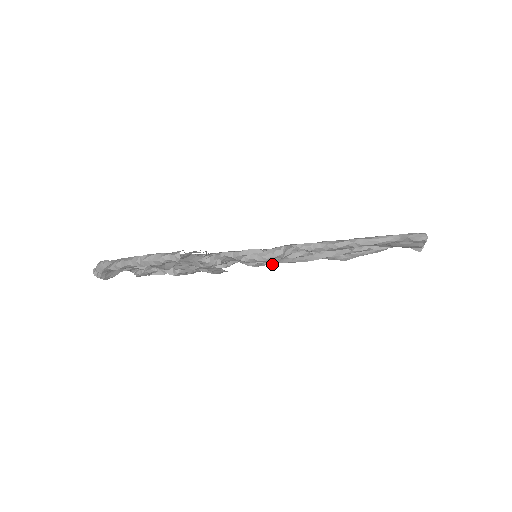
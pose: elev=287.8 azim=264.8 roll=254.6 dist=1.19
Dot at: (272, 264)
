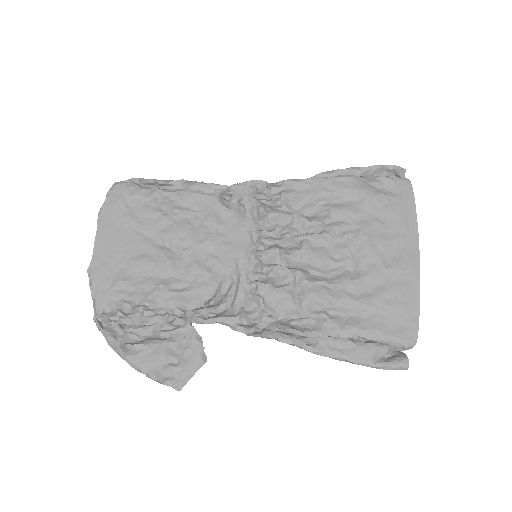
Dot at: occluded
